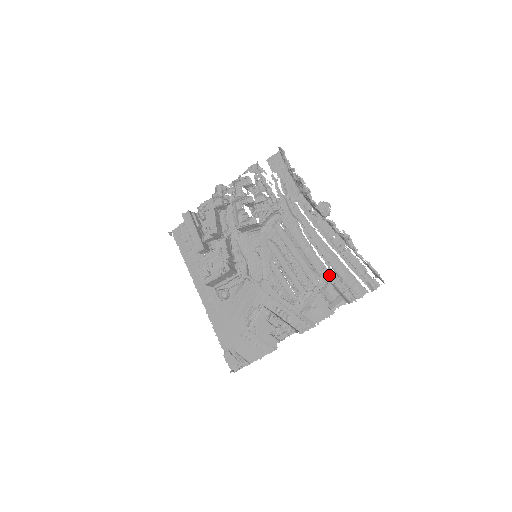
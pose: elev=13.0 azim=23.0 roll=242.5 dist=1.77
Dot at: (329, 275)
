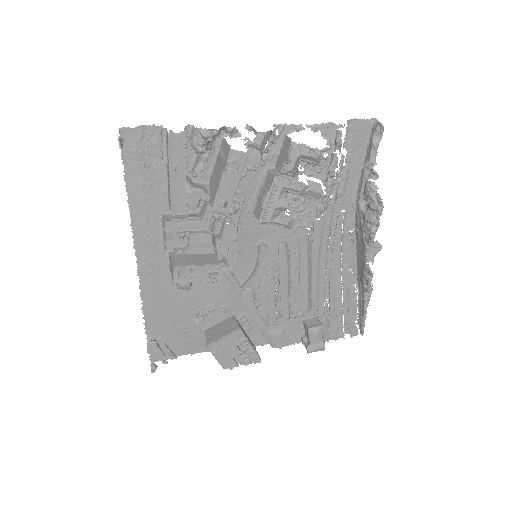
Dot at: (322, 311)
